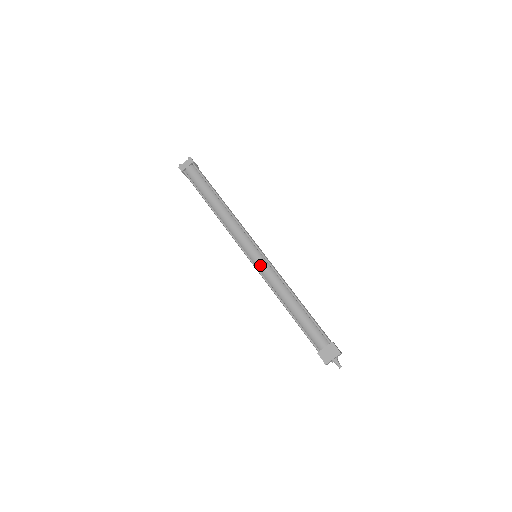
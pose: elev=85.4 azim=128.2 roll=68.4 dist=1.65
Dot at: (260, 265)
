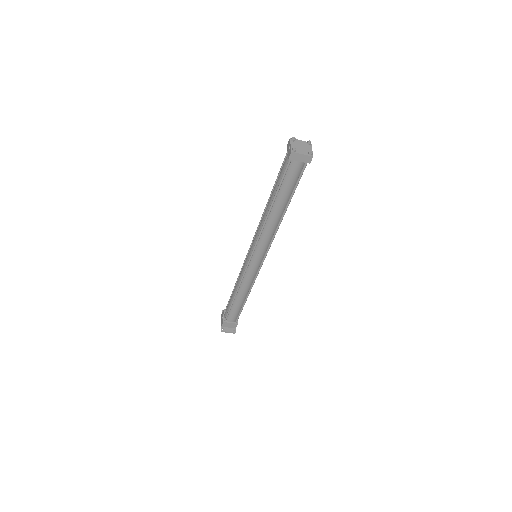
Dot at: (251, 270)
